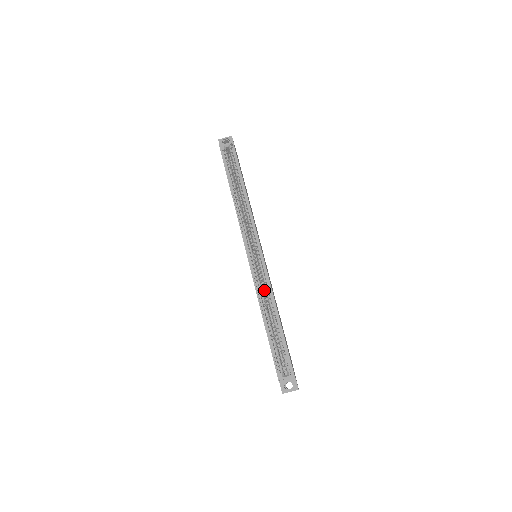
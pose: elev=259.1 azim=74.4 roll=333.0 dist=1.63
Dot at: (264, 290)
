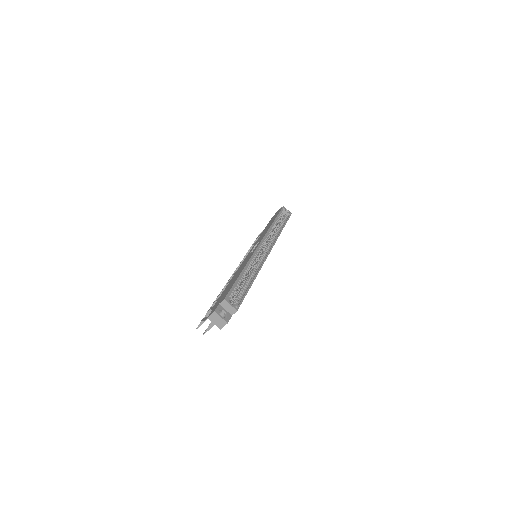
Dot at: occluded
